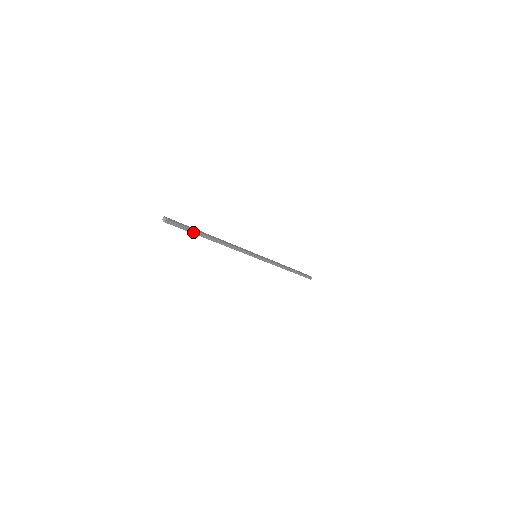
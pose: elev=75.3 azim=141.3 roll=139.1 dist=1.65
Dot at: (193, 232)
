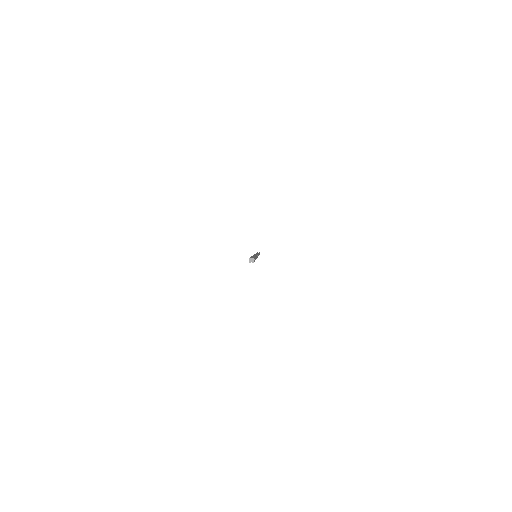
Dot at: occluded
